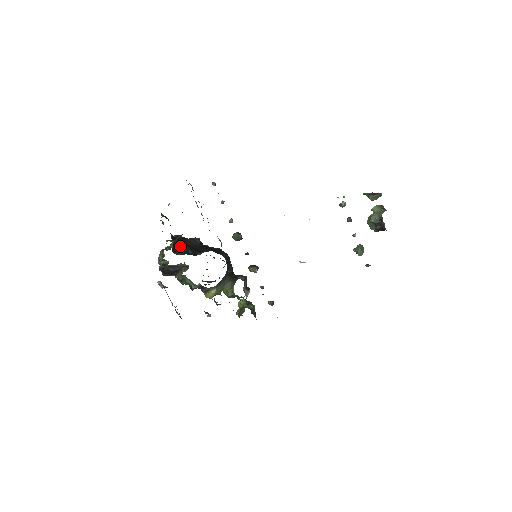
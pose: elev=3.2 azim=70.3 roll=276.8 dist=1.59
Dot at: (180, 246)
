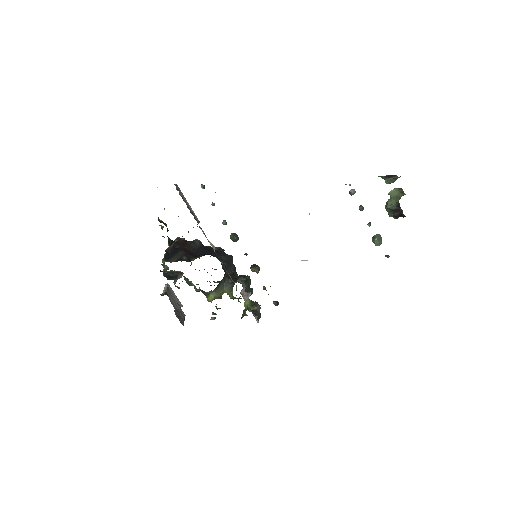
Dot at: (175, 252)
